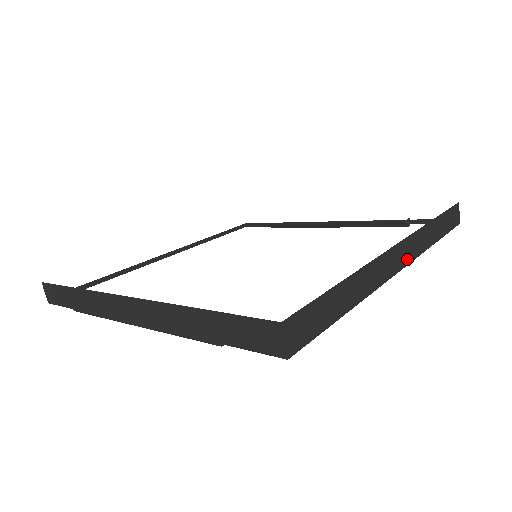
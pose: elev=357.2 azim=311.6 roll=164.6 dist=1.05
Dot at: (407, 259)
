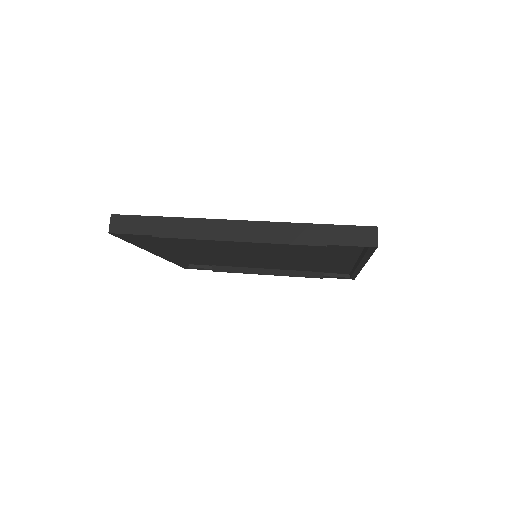
Dot at: occluded
